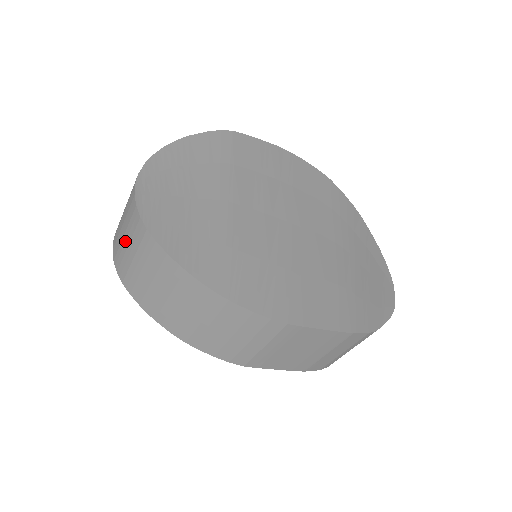
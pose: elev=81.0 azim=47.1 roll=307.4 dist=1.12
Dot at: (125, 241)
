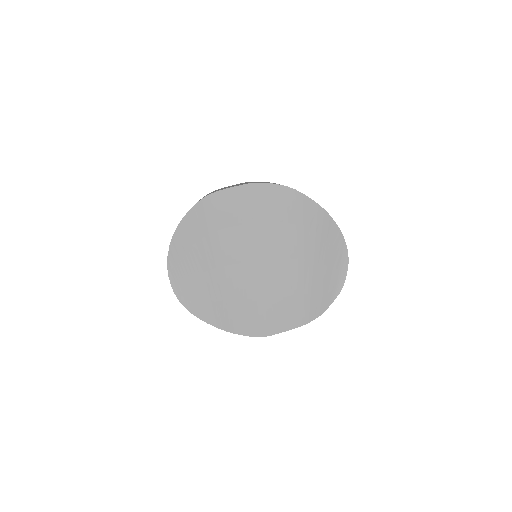
Dot at: occluded
